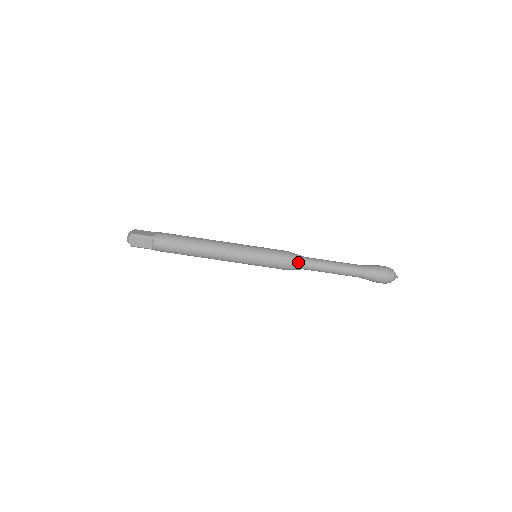
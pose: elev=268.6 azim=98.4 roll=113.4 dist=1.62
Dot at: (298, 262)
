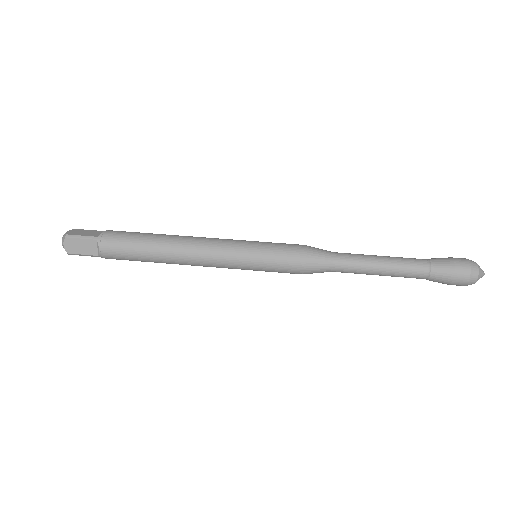
Dot at: (322, 260)
